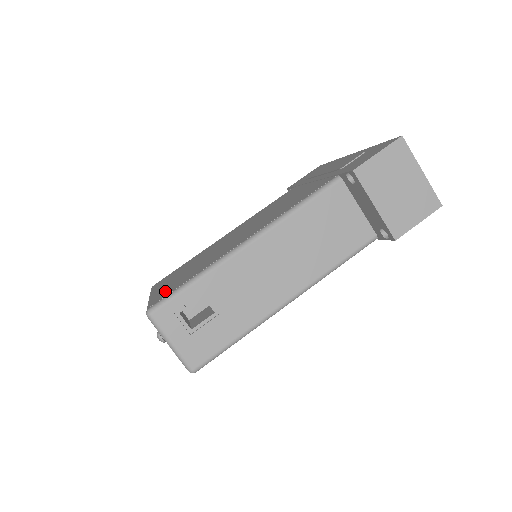
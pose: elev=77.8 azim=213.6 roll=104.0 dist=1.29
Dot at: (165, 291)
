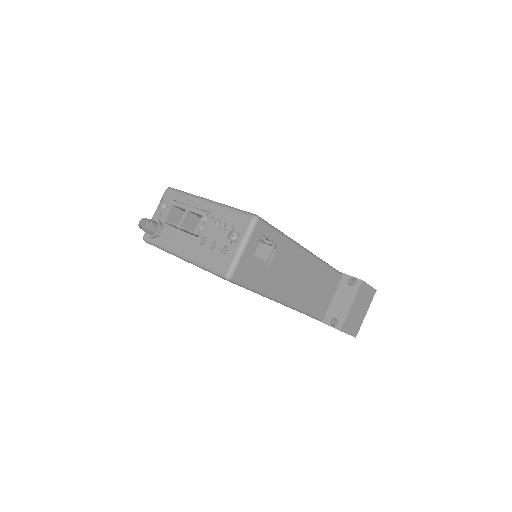
Dot at: occluded
